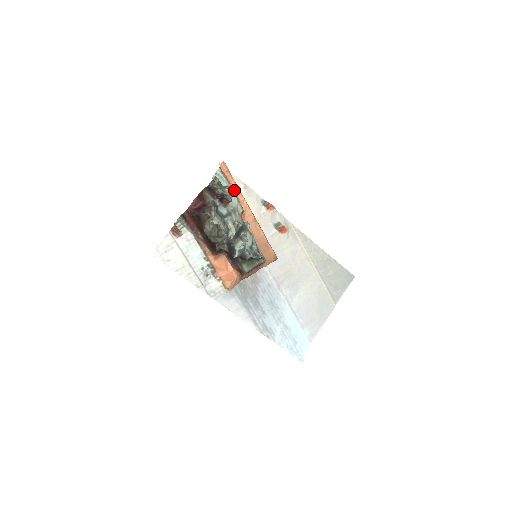
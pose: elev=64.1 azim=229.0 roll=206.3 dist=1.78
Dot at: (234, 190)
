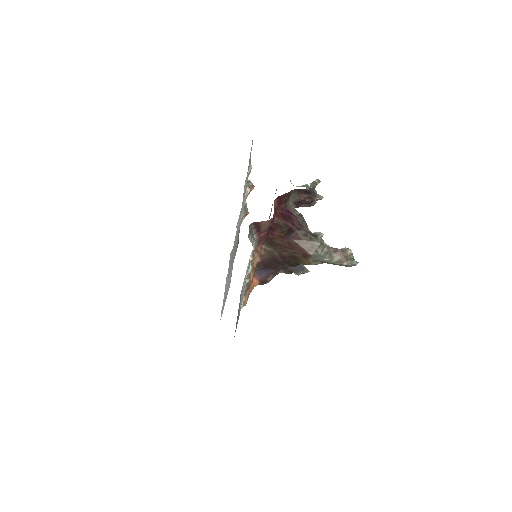
Dot at: occluded
